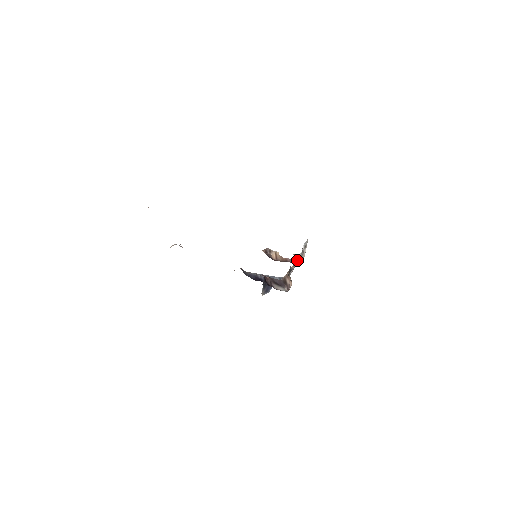
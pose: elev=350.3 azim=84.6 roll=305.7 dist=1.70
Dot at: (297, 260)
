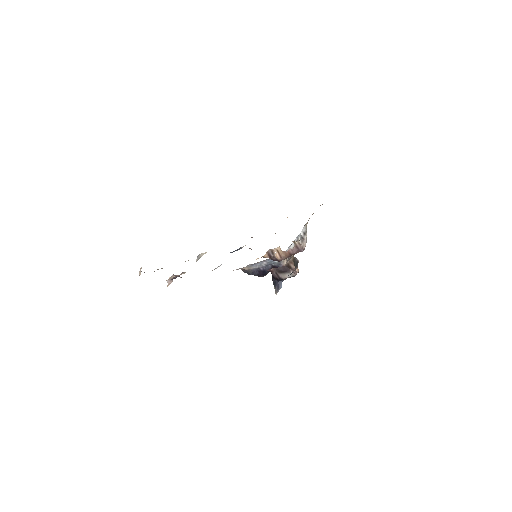
Dot at: (299, 248)
